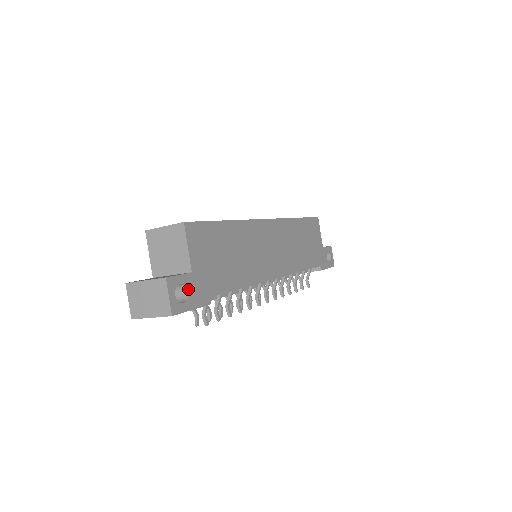
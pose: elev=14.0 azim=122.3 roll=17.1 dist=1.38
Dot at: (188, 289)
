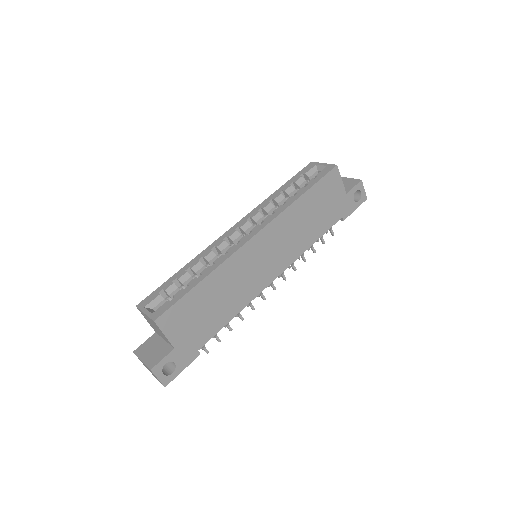
Dot at: (174, 361)
